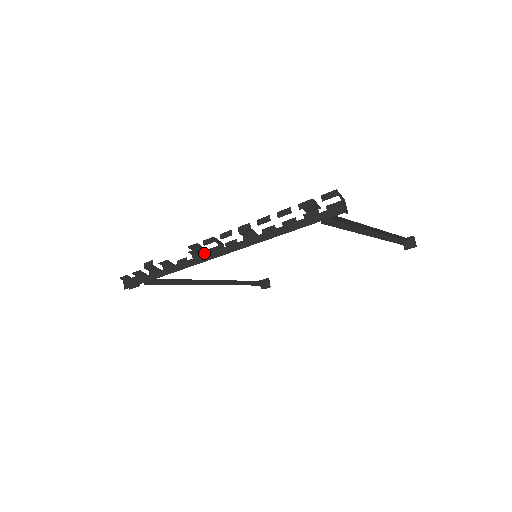
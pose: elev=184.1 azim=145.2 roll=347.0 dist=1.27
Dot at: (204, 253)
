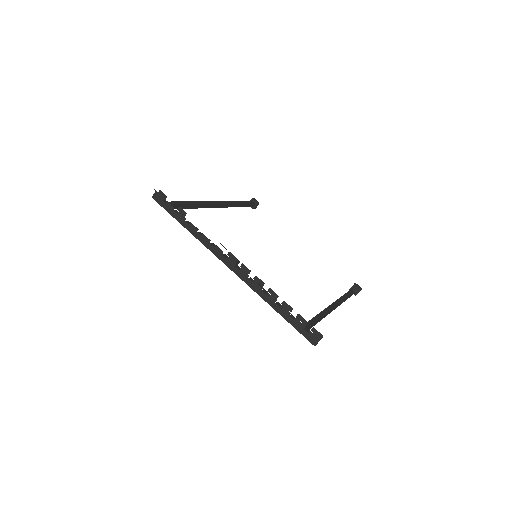
Dot at: occluded
